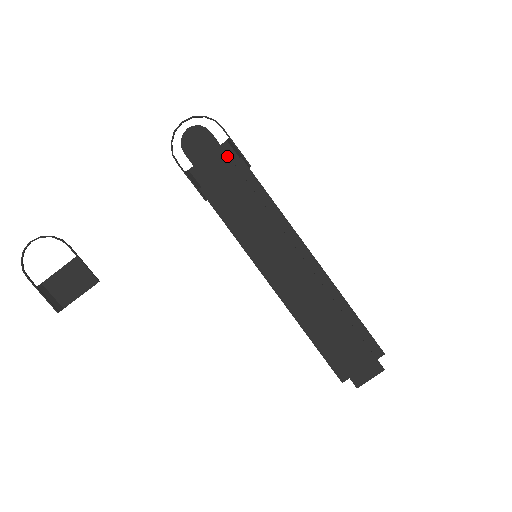
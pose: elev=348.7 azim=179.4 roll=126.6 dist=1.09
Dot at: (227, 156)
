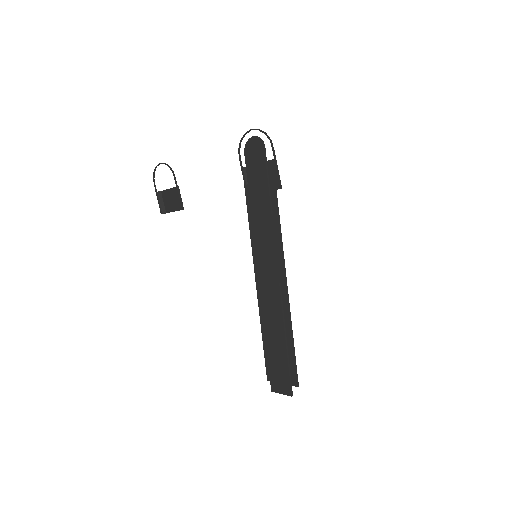
Dot at: (266, 172)
